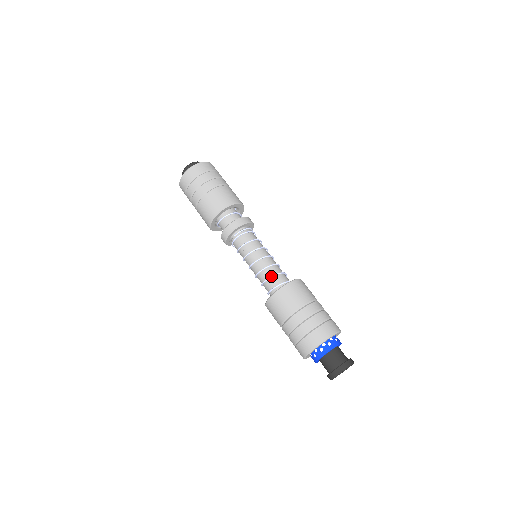
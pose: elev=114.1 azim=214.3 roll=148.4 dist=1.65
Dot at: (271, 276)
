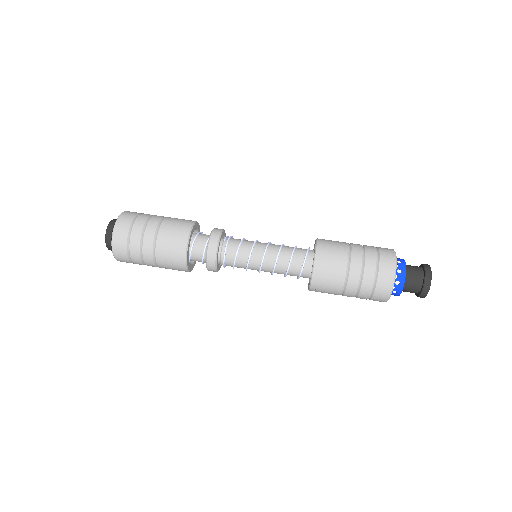
Dot at: occluded
